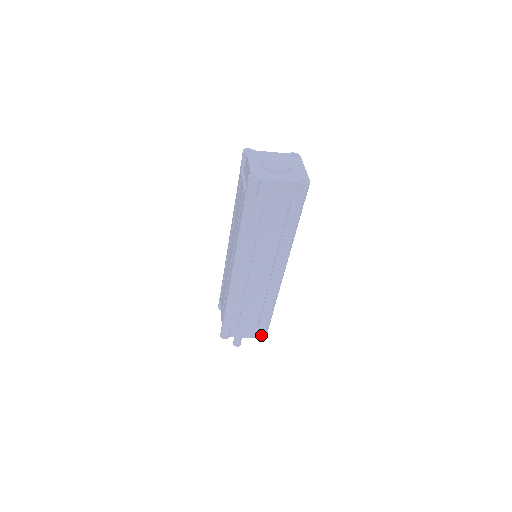
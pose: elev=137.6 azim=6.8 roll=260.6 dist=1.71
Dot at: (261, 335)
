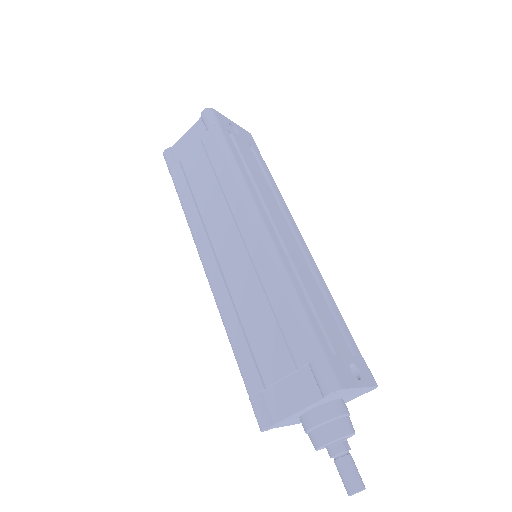
Dot at: (319, 382)
